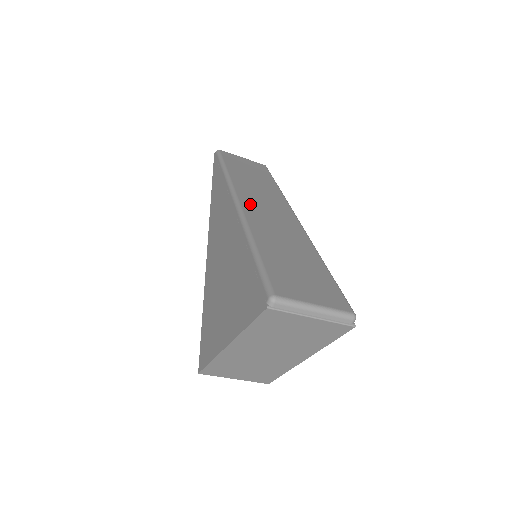
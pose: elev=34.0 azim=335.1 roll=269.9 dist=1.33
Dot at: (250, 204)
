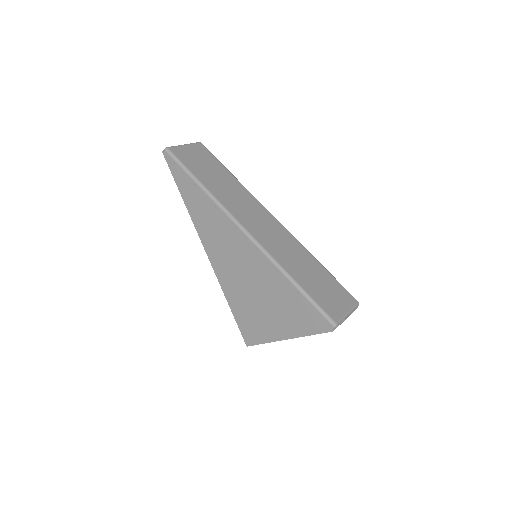
Dot at: (253, 228)
